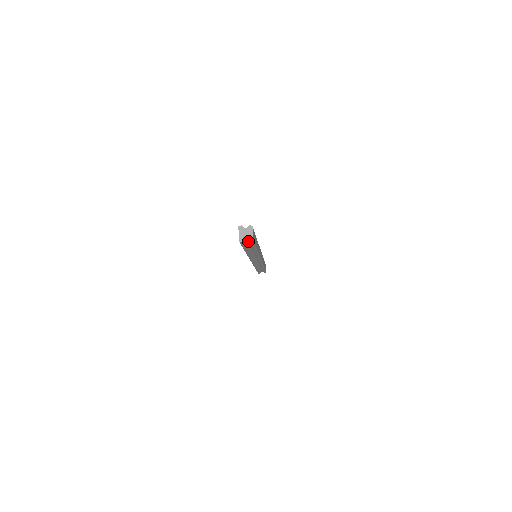
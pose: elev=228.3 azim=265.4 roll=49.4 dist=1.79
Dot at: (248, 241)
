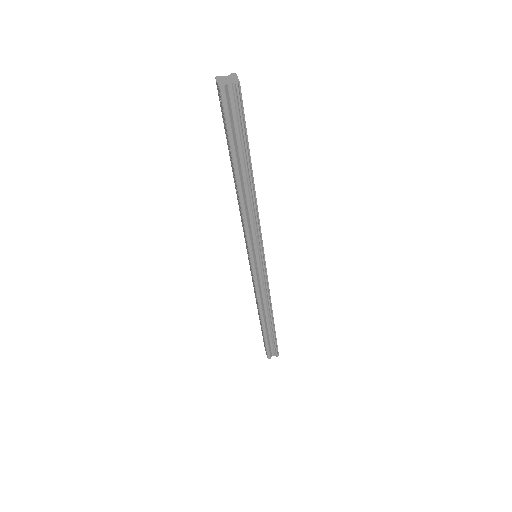
Dot at: (233, 103)
